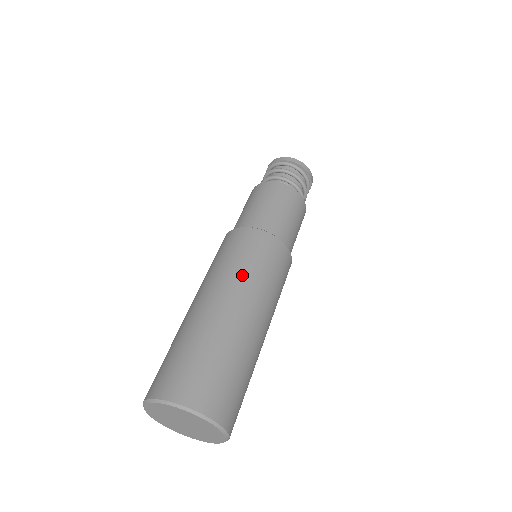
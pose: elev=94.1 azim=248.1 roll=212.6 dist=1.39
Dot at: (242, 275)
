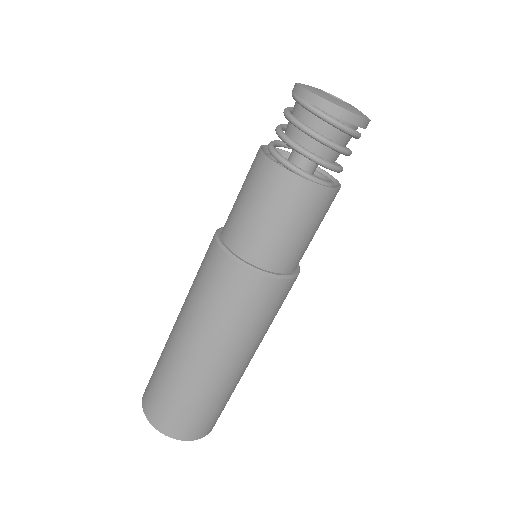
Dot at: (215, 327)
